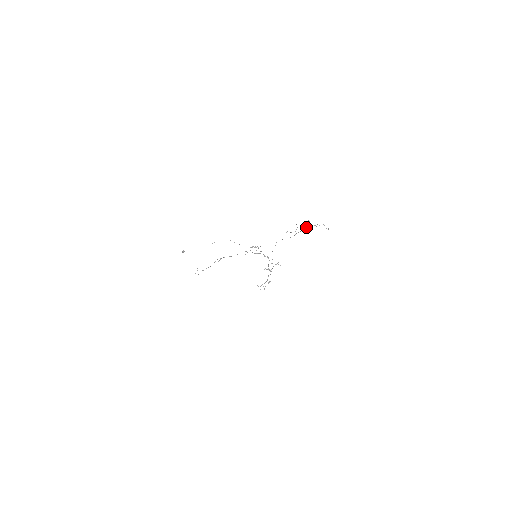
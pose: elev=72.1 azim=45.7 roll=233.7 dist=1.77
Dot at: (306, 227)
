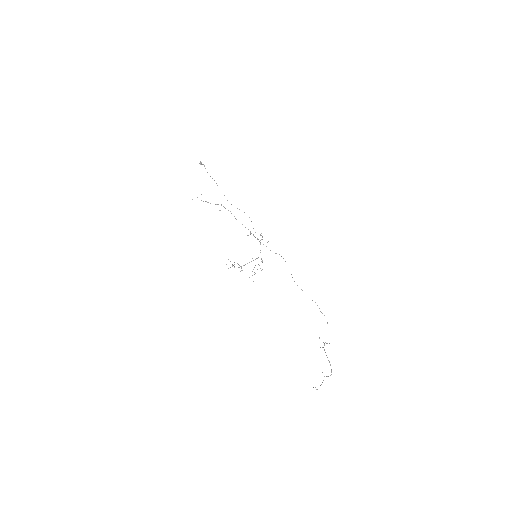
Dot at: occluded
